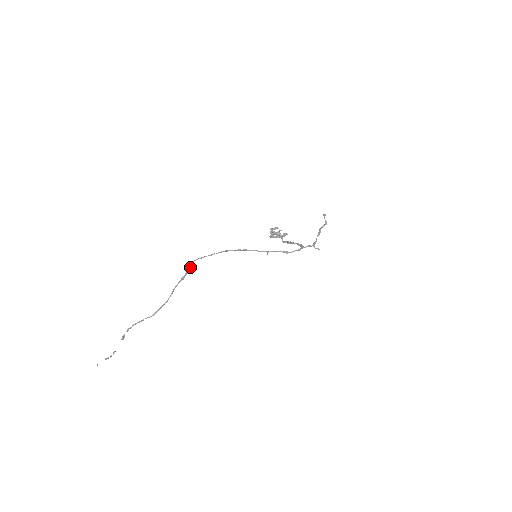
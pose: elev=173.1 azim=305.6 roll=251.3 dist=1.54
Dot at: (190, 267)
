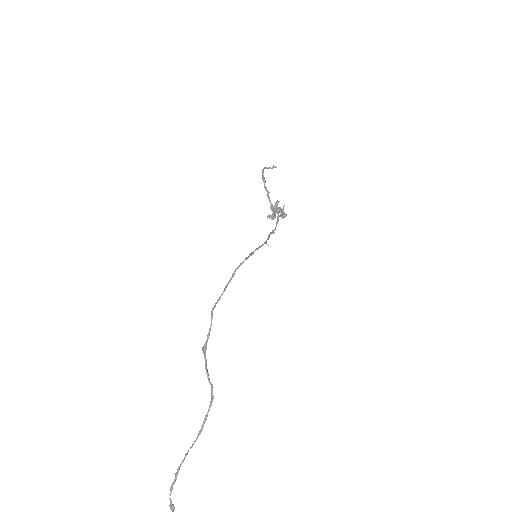
Dot at: (211, 324)
